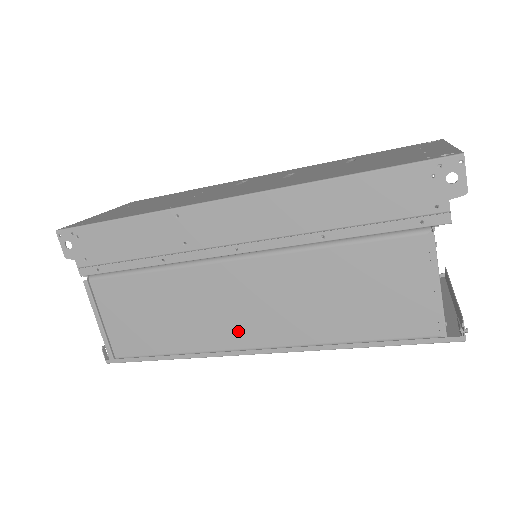
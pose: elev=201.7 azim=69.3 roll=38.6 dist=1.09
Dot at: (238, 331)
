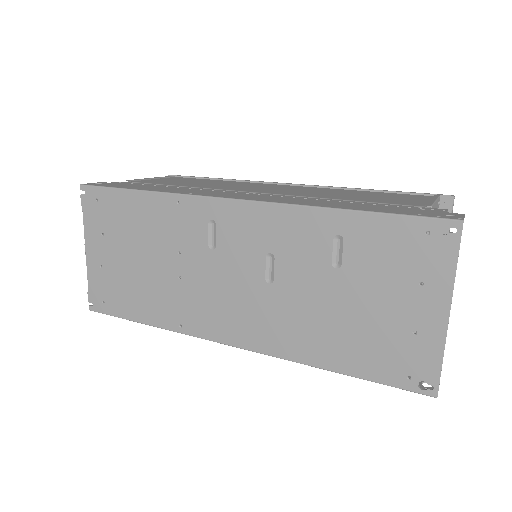
Dot at: occluded
